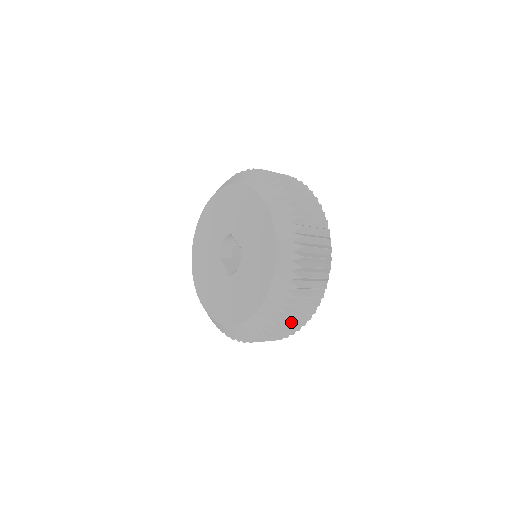
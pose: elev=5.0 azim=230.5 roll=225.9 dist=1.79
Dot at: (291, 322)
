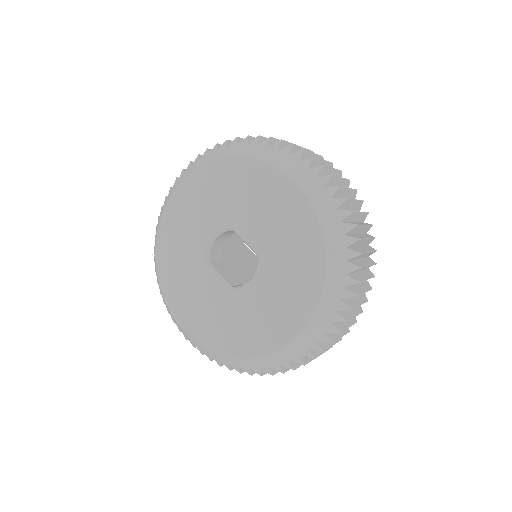
Dot at: occluded
